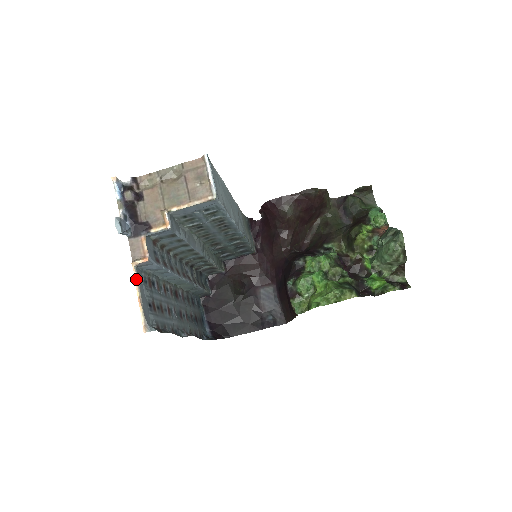
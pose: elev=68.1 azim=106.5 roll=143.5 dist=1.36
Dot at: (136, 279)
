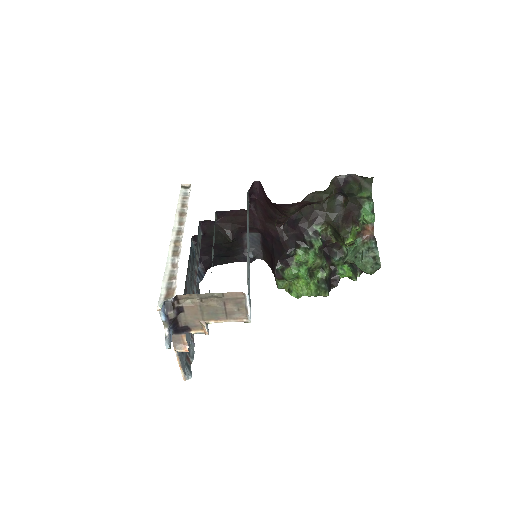
Dot at: (177, 356)
